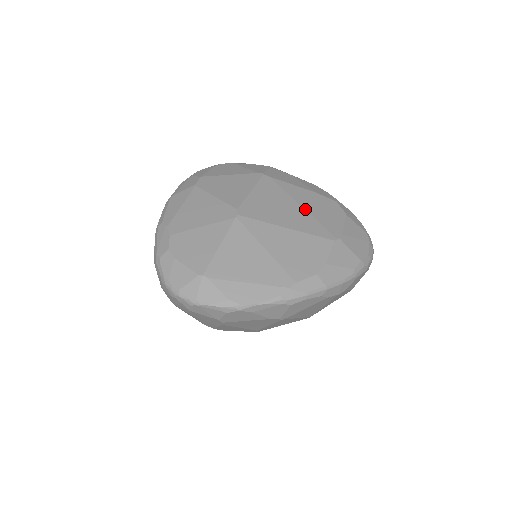
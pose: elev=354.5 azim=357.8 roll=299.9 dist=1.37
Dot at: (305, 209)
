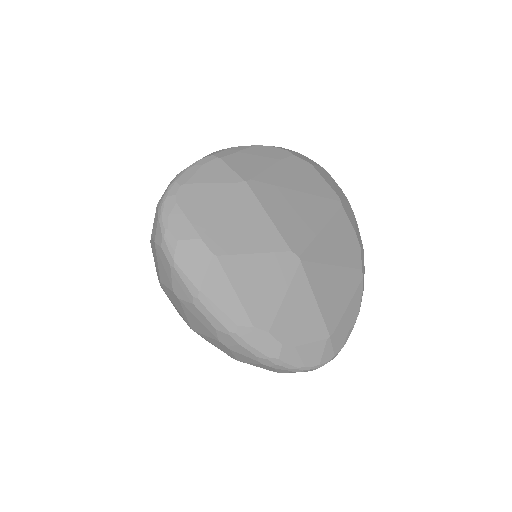
Dot at: (304, 192)
